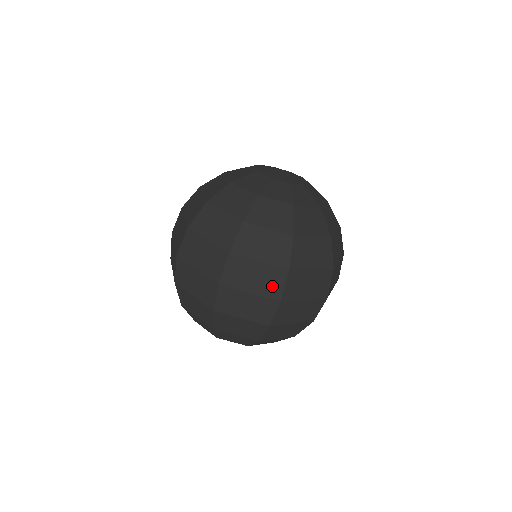
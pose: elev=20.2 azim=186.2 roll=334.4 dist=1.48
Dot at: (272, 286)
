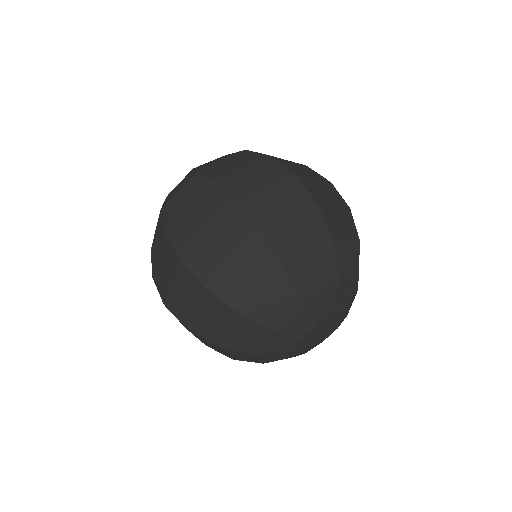
Dot at: (214, 205)
